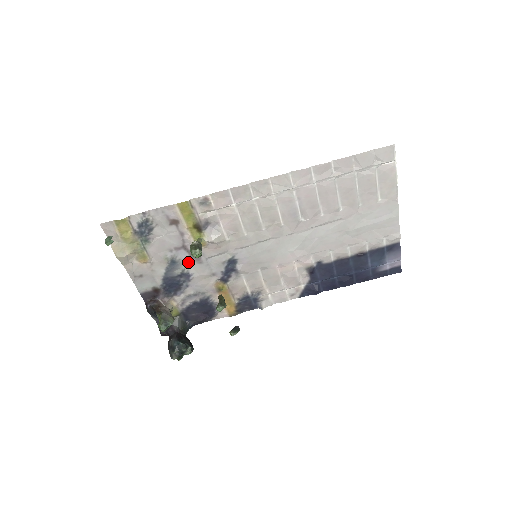
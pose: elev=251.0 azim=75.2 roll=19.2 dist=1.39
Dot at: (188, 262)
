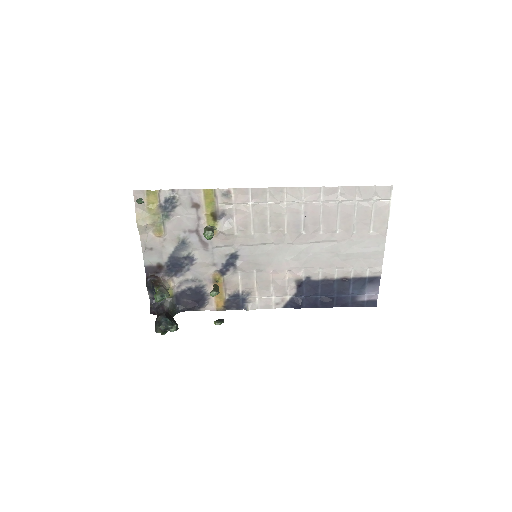
Dot at: (196, 246)
